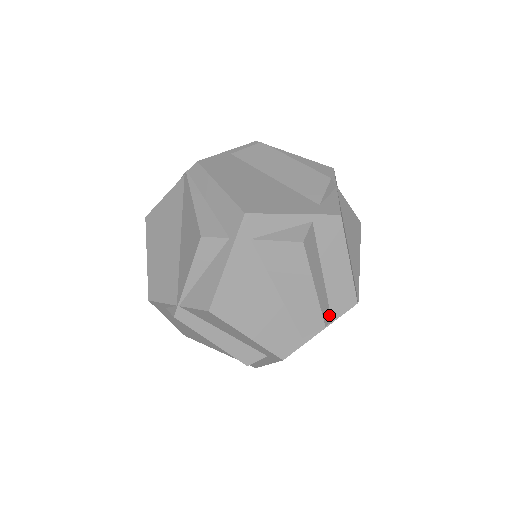
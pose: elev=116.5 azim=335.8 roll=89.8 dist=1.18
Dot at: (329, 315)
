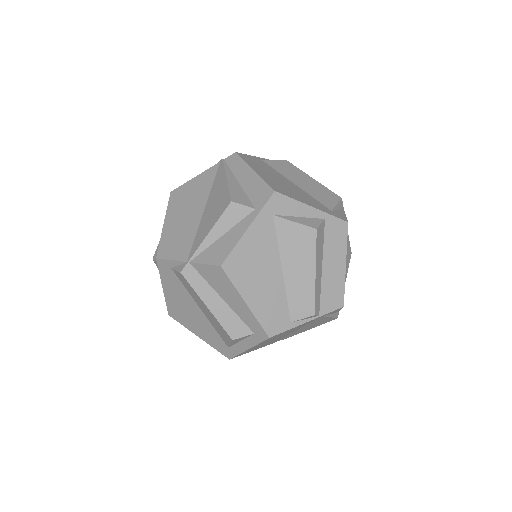
Dot at: (318, 308)
